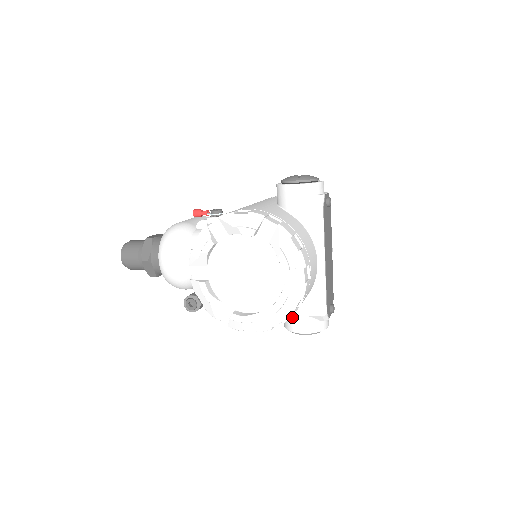
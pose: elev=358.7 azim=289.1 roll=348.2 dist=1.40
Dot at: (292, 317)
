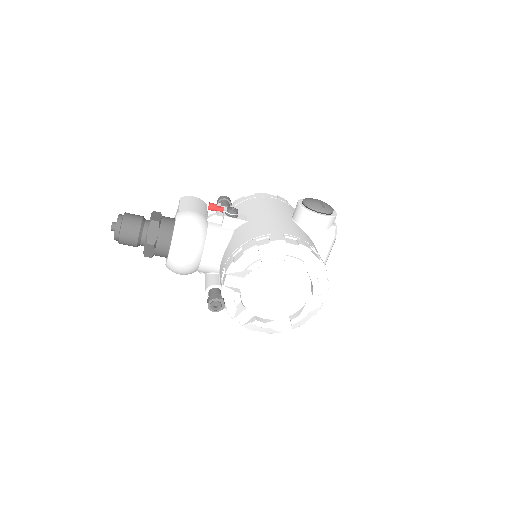
Dot at: occluded
